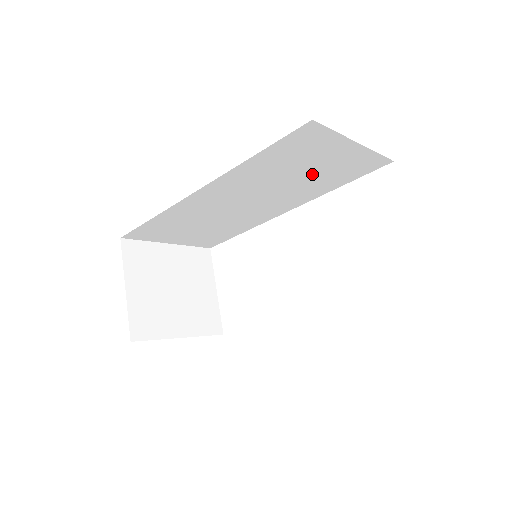
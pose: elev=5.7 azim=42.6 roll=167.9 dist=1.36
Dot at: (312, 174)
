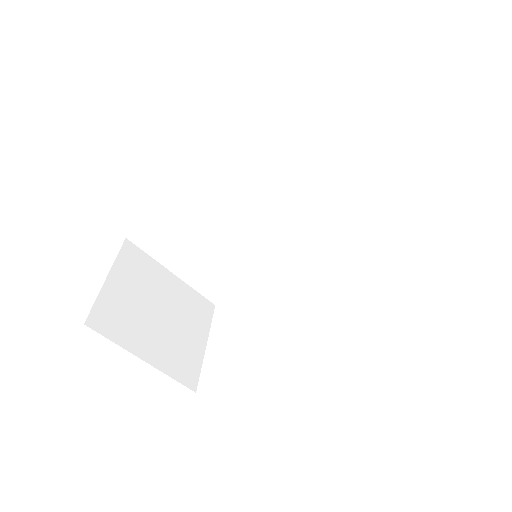
Dot at: (335, 182)
